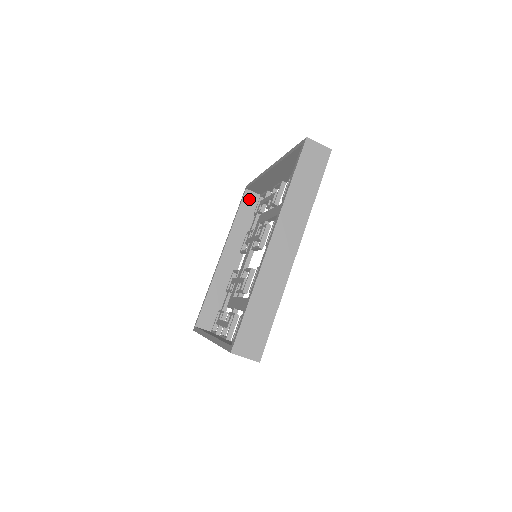
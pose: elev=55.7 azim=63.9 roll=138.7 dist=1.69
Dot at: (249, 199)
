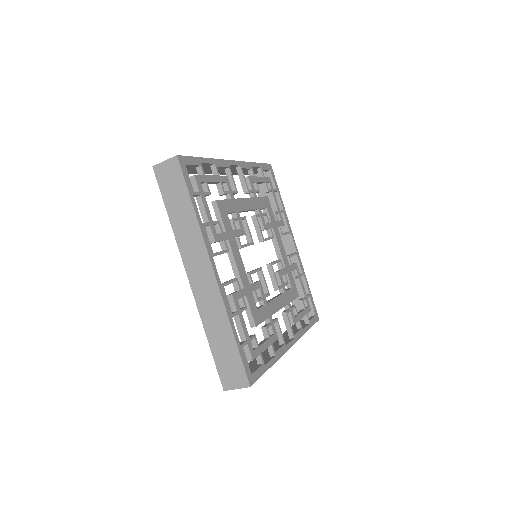
Dot at: occluded
